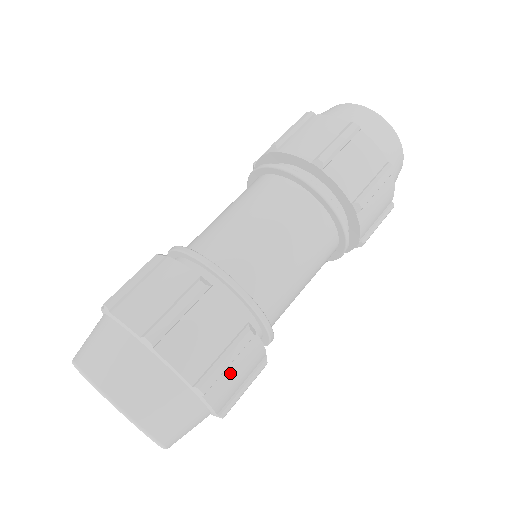
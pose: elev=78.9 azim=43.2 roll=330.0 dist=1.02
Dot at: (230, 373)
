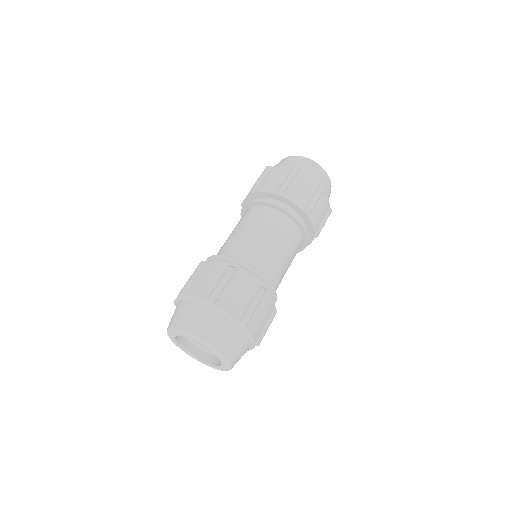
Dot at: (257, 314)
